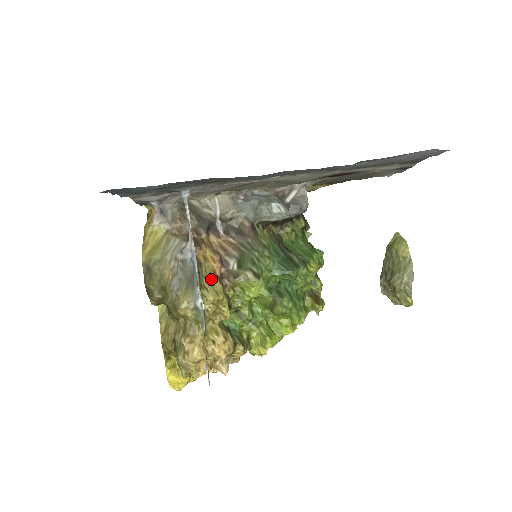
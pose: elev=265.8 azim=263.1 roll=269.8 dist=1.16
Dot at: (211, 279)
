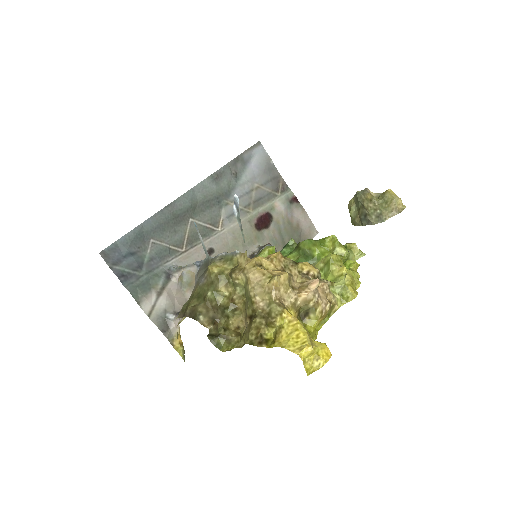
Dot at: occluded
